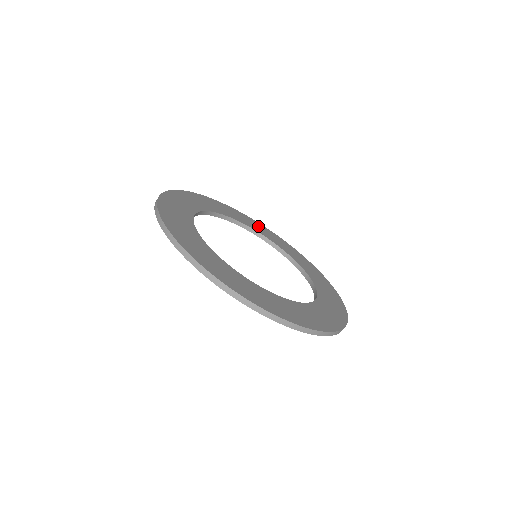
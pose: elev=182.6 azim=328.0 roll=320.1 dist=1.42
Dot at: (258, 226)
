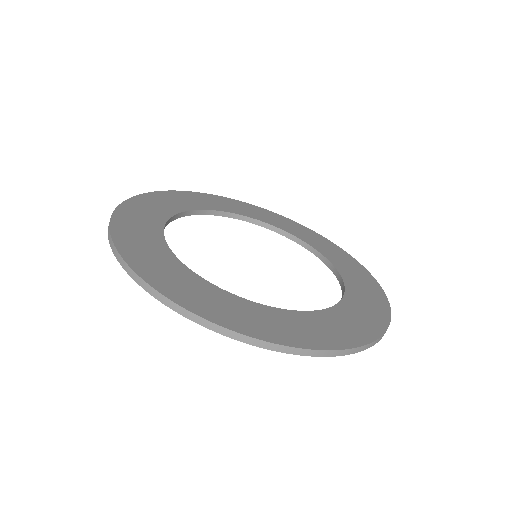
Dot at: (276, 219)
